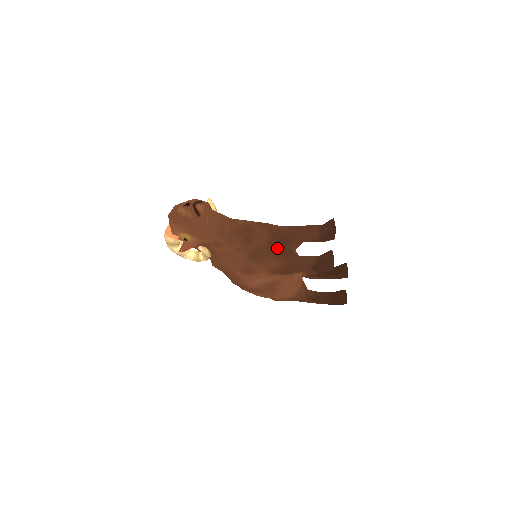
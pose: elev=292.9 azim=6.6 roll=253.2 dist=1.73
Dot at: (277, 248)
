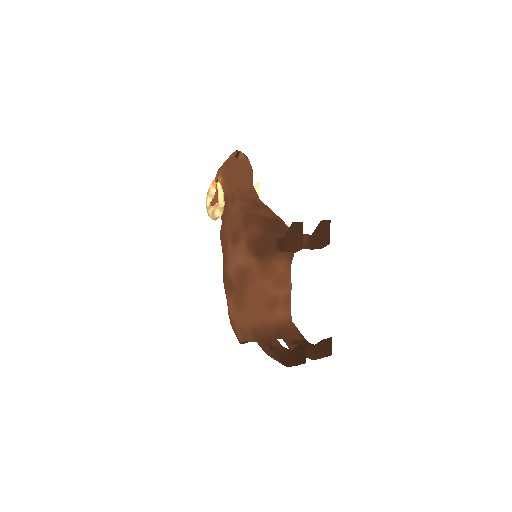
Dot at: (269, 224)
